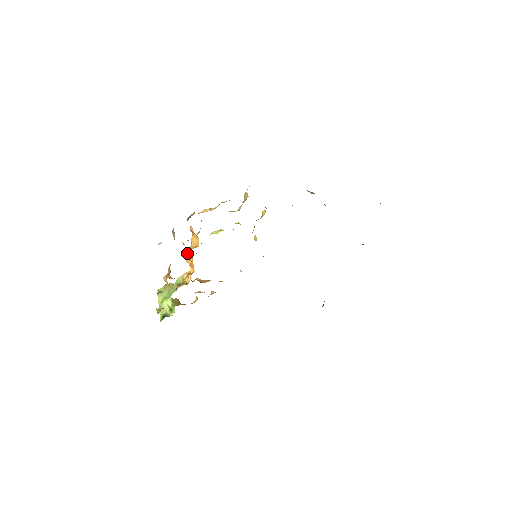
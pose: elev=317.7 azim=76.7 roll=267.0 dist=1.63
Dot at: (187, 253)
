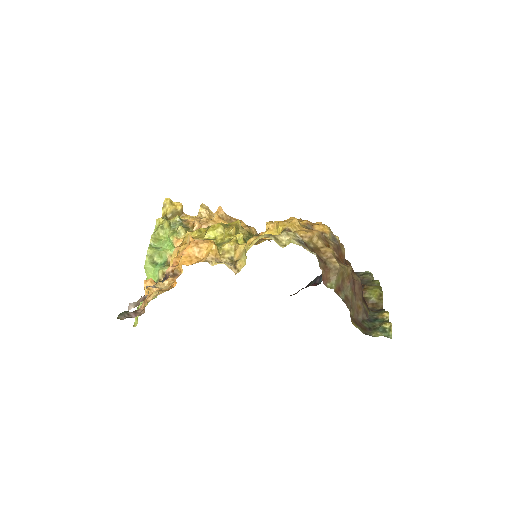
Dot at: occluded
